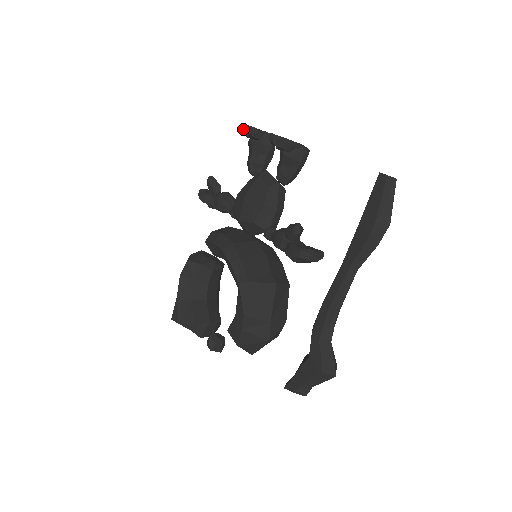
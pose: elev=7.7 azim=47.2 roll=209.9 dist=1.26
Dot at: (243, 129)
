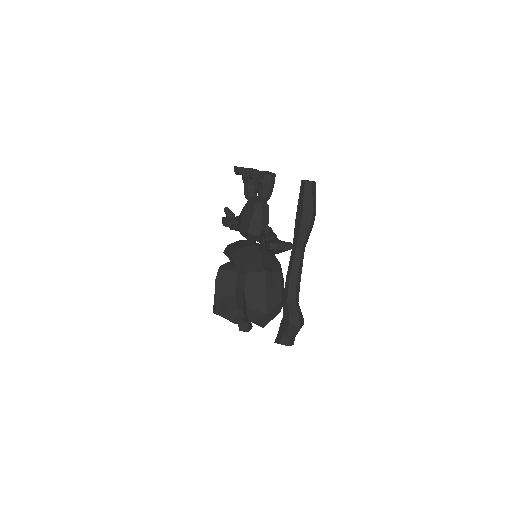
Dot at: (234, 170)
